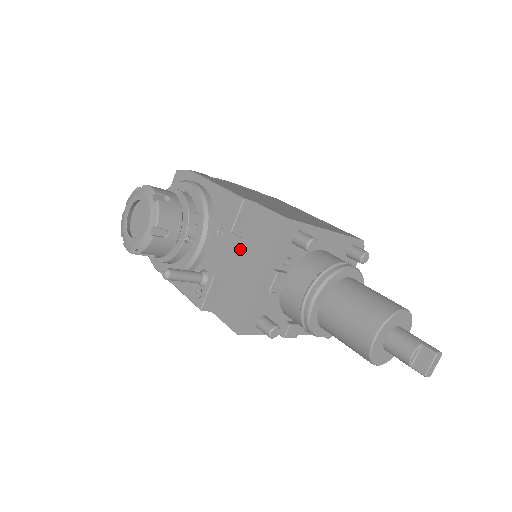
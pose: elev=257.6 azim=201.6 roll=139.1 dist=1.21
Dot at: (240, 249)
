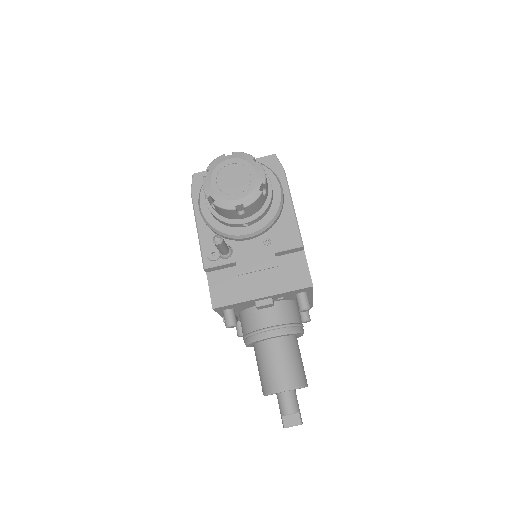
Dot at: occluded
